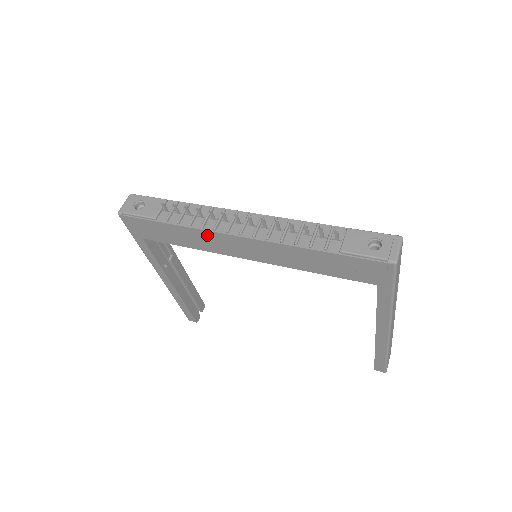
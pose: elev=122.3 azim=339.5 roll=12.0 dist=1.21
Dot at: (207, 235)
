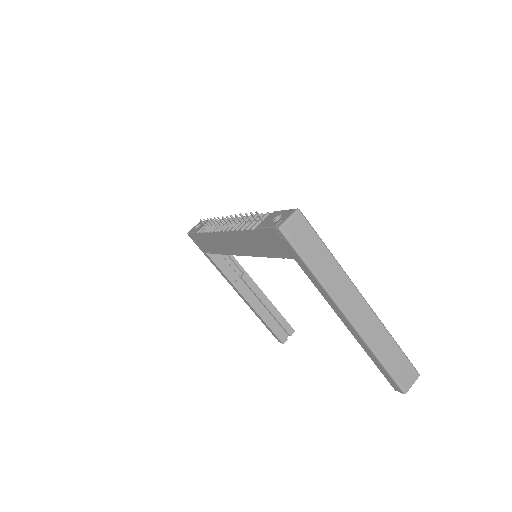
Dot at: (215, 238)
